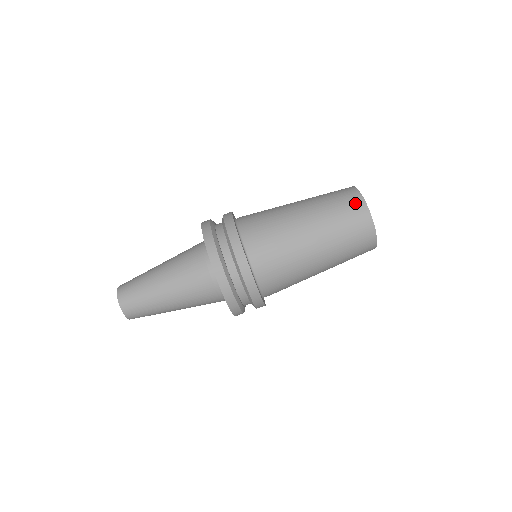
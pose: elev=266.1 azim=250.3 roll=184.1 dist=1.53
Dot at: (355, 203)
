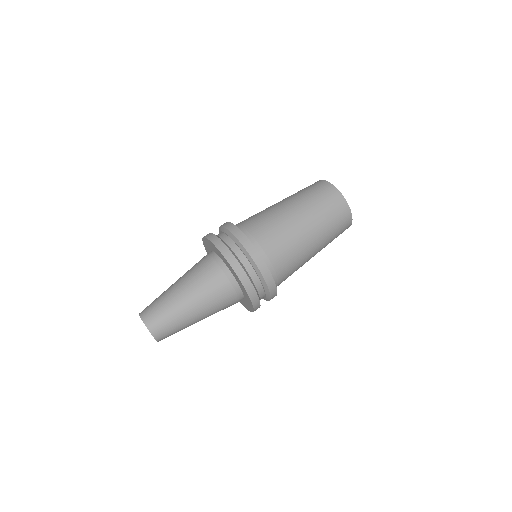
Dot at: (326, 188)
